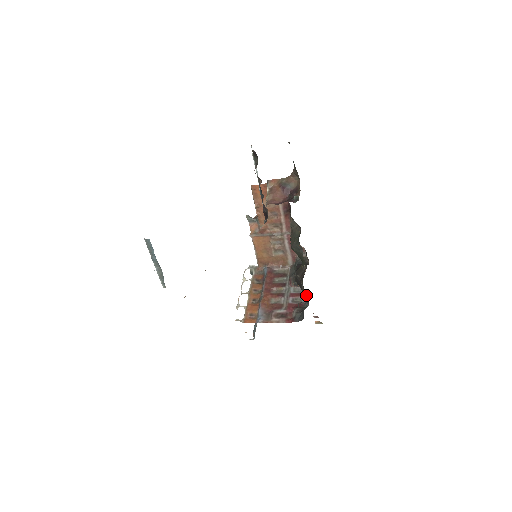
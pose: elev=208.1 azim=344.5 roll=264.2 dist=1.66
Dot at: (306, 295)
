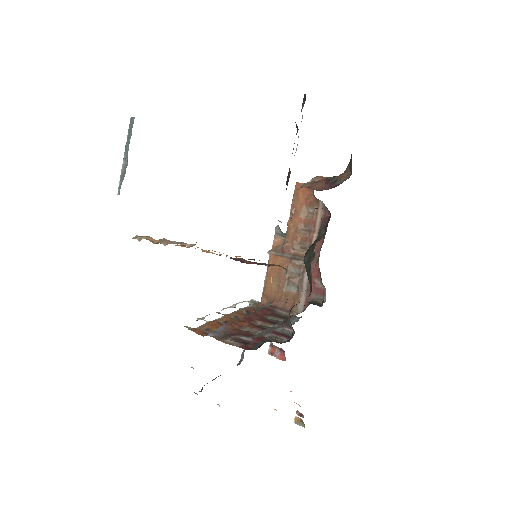
Dot at: (292, 337)
